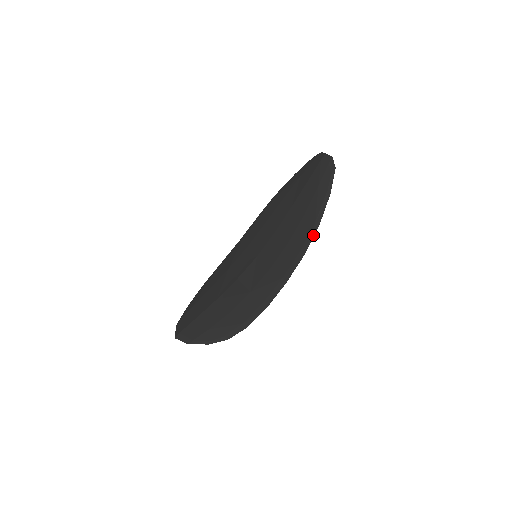
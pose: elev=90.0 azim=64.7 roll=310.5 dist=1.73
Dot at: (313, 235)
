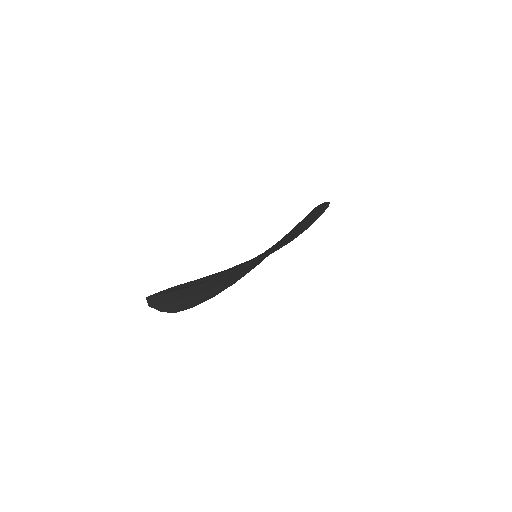
Dot at: occluded
